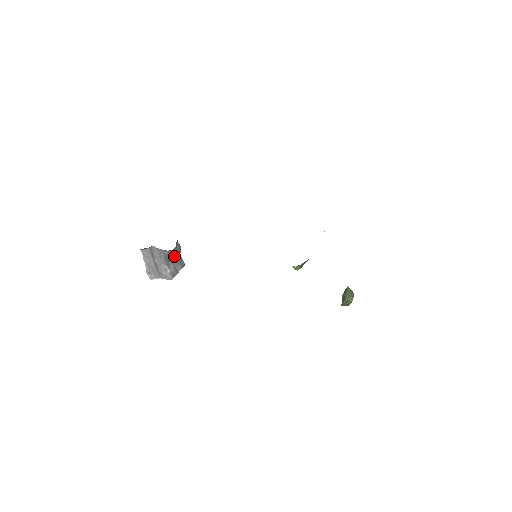
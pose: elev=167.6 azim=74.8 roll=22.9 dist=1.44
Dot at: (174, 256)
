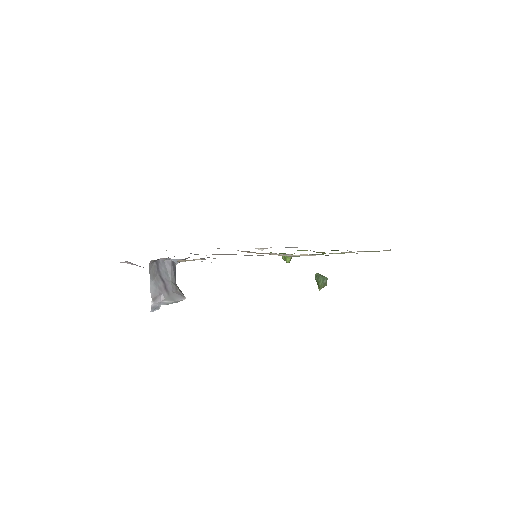
Dot at: occluded
